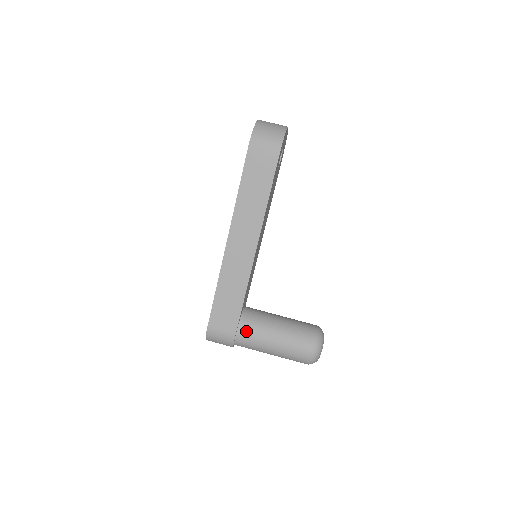
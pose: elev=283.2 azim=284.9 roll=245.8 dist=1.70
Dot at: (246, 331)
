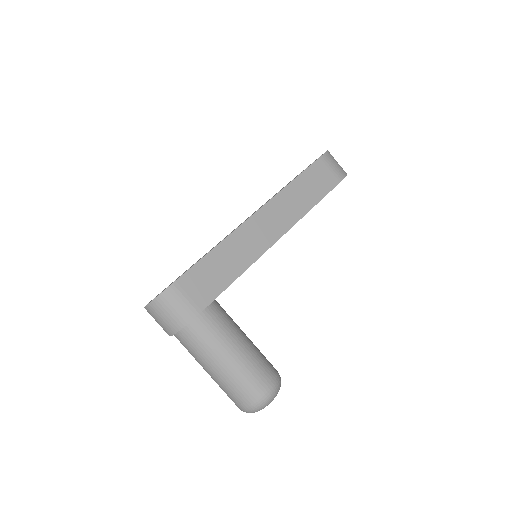
Dot at: (213, 317)
